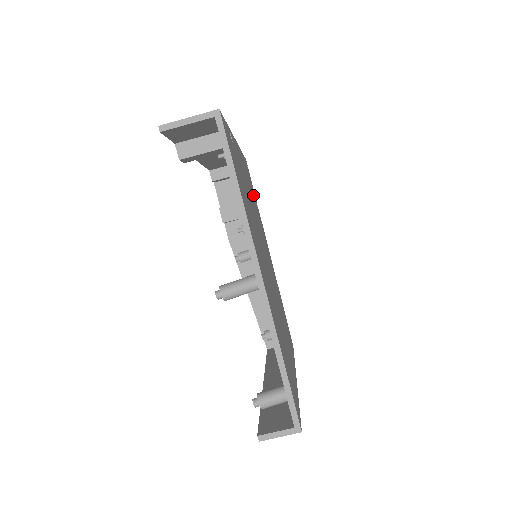
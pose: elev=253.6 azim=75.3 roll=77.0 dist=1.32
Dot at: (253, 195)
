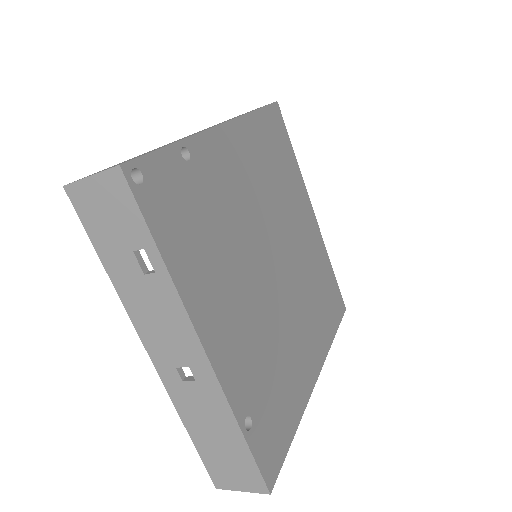
Dot at: (198, 213)
